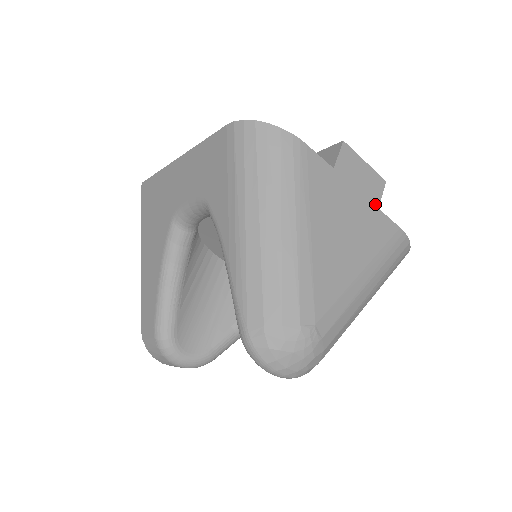
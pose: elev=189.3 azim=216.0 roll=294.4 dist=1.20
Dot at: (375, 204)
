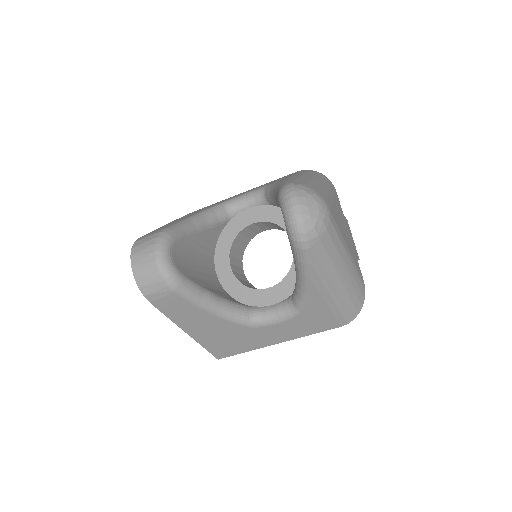
Dot at: (355, 252)
